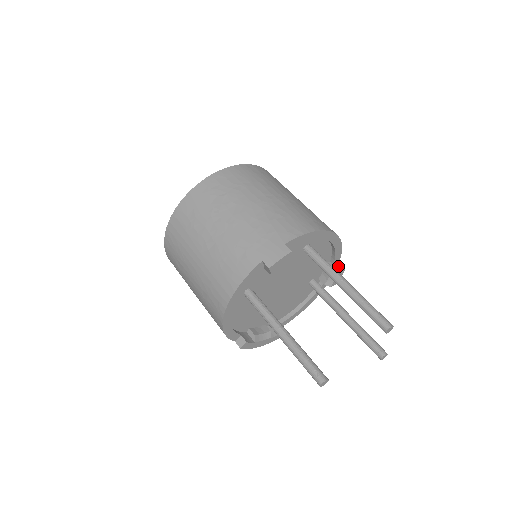
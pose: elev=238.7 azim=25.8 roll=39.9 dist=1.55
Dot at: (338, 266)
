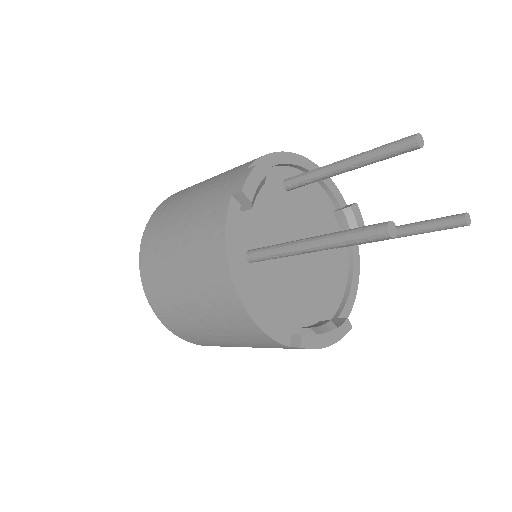
Dot at: (347, 206)
